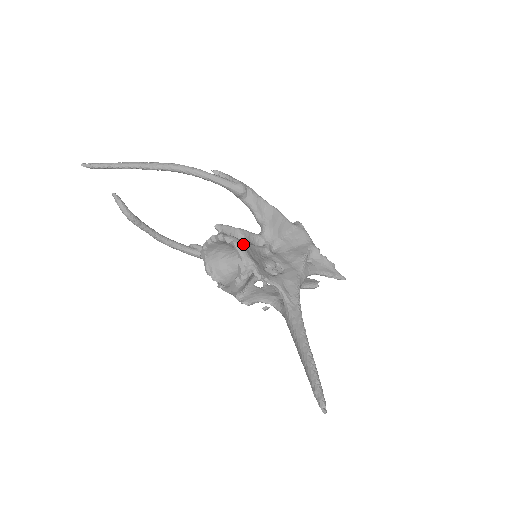
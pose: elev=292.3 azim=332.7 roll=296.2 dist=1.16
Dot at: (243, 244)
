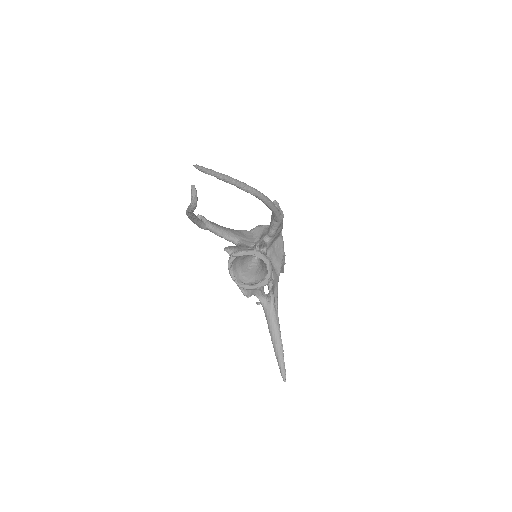
Dot at: (271, 265)
